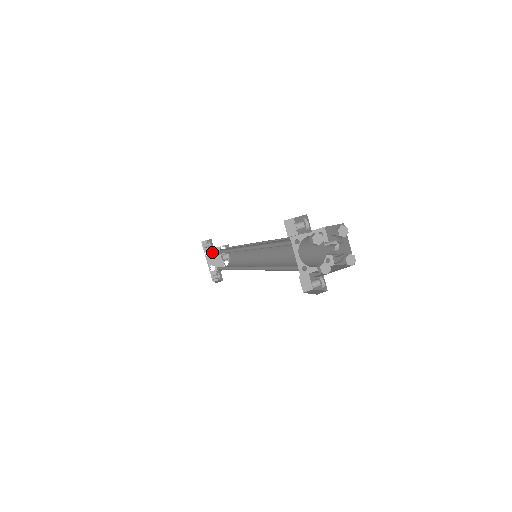
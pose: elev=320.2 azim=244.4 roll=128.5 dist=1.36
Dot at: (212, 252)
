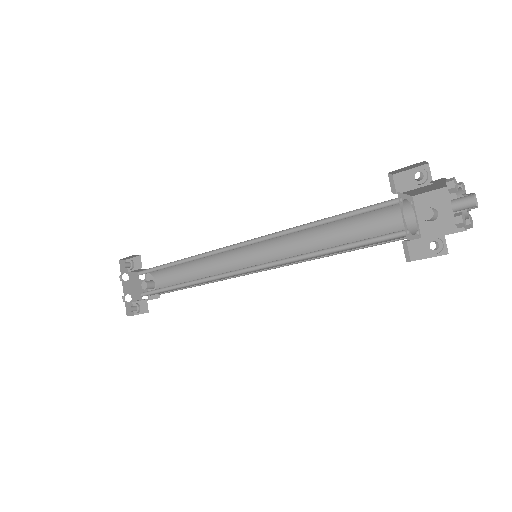
Dot at: (130, 276)
